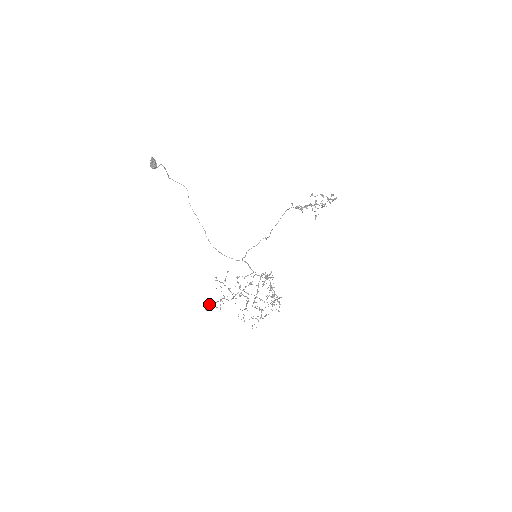
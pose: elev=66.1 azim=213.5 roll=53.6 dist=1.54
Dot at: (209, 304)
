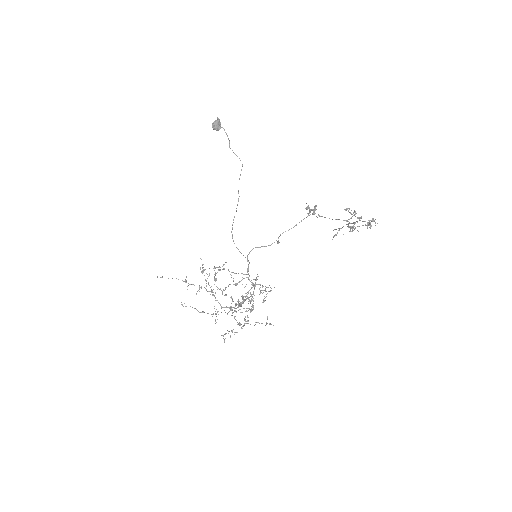
Dot at: occluded
